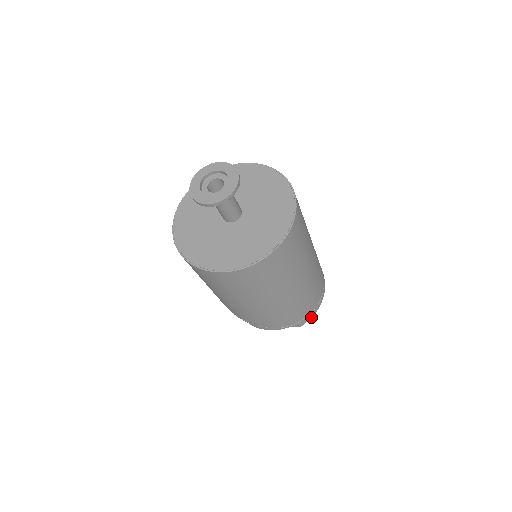
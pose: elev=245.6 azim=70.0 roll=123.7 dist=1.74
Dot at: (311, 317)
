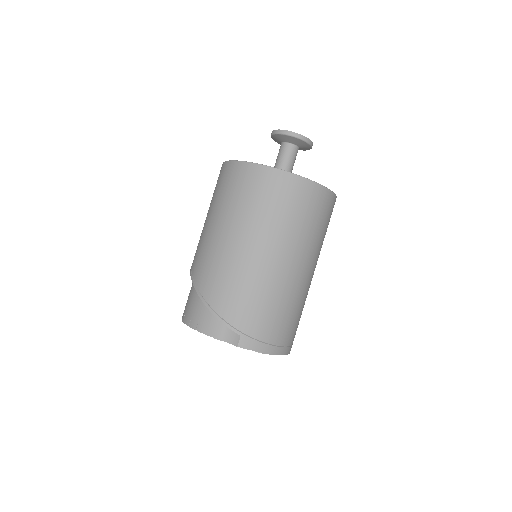
Dot at: (255, 350)
